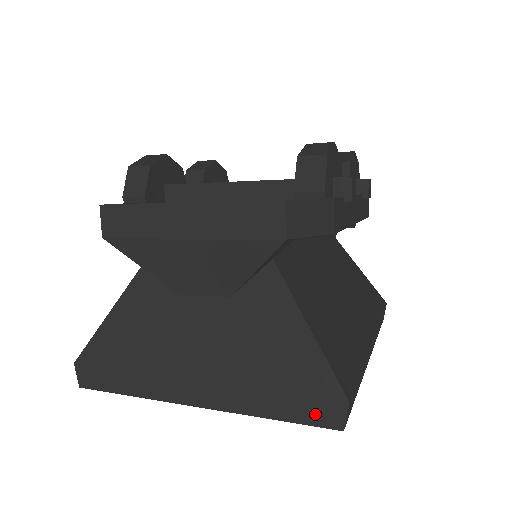
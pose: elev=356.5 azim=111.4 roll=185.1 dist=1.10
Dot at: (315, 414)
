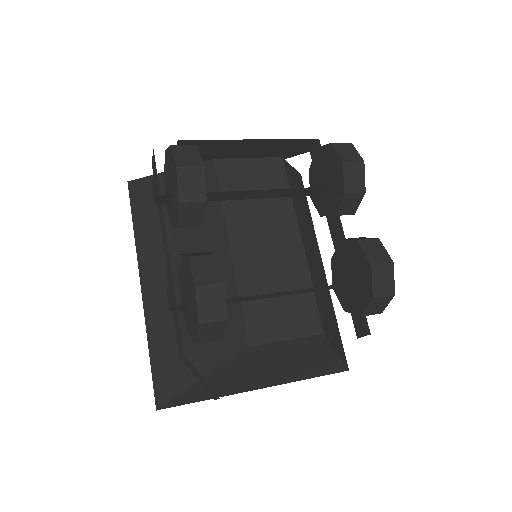
Dot at: occluded
